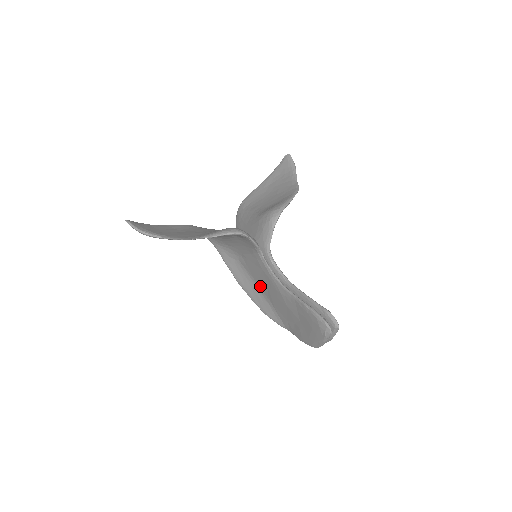
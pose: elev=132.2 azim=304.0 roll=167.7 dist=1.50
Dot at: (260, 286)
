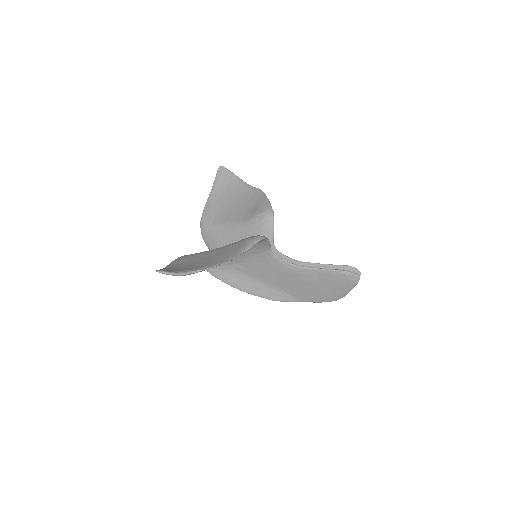
Dot at: (264, 280)
